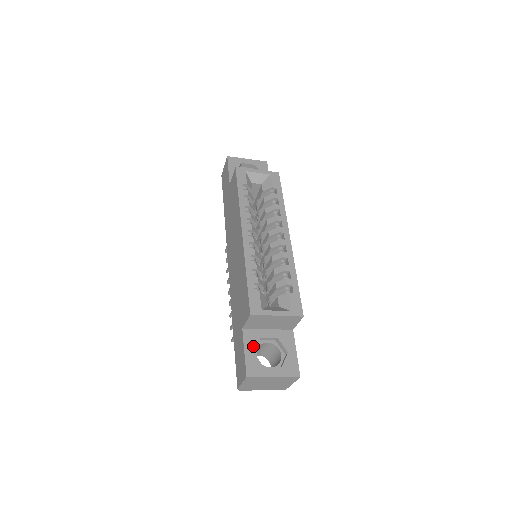
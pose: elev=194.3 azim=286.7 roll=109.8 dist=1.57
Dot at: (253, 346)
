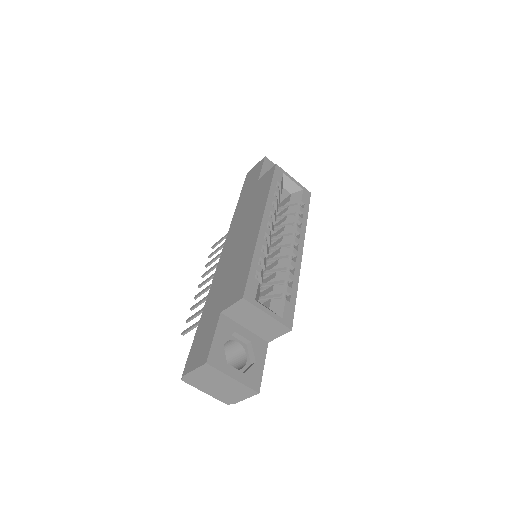
Dot at: (224, 336)
